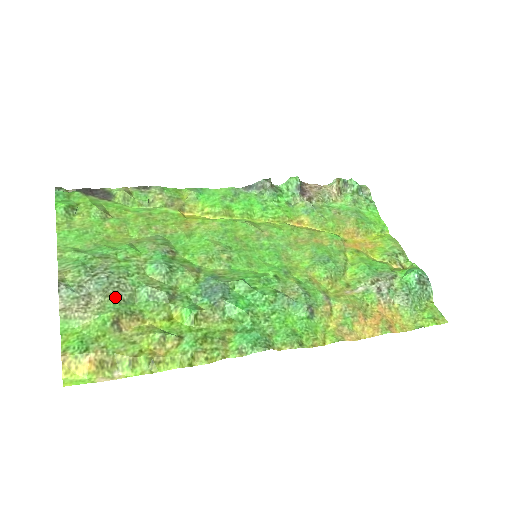
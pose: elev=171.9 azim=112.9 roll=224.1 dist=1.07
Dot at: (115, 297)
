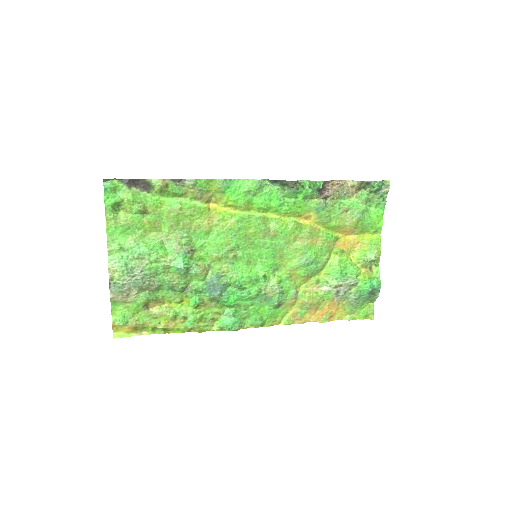
Dot at: (146, 290)
